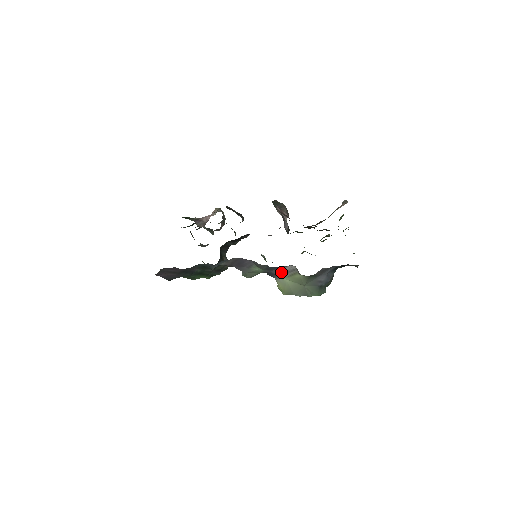
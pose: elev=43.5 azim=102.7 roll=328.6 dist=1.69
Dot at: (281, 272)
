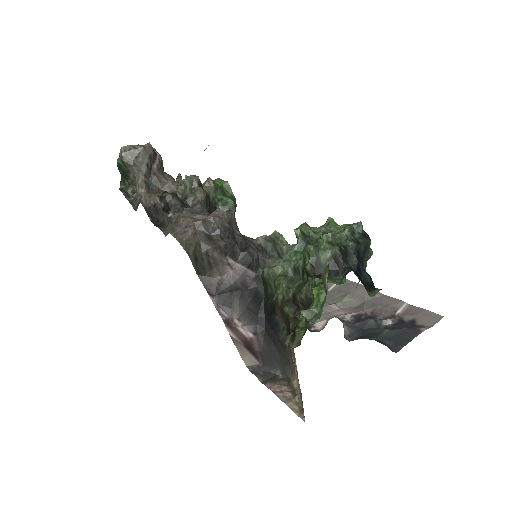
Dot at: occluded
